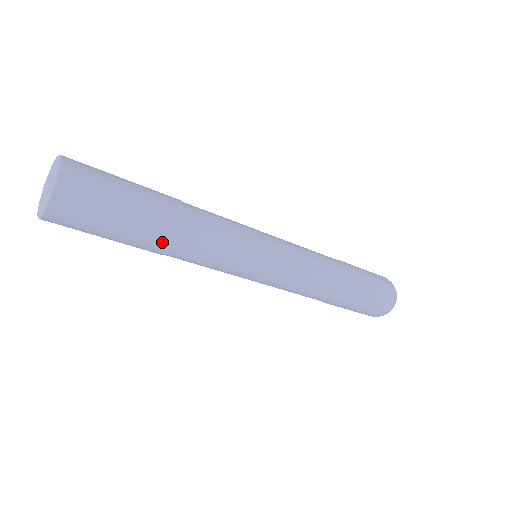
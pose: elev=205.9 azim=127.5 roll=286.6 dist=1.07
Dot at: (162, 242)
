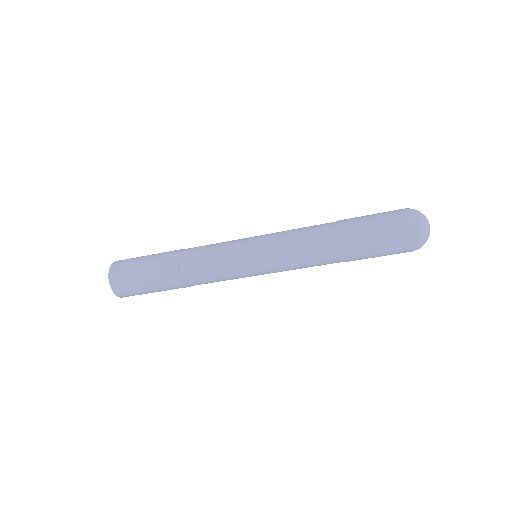
Dot at: (171, 265)
